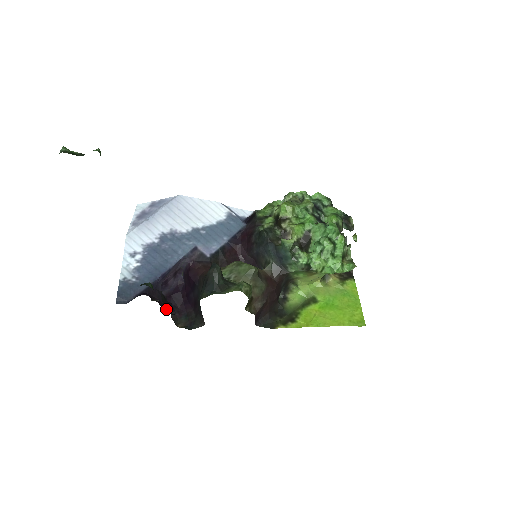
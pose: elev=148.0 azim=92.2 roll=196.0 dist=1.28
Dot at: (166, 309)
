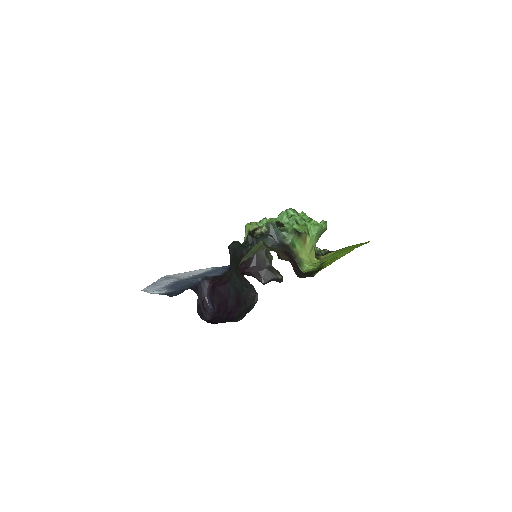
Dot at: occluded
